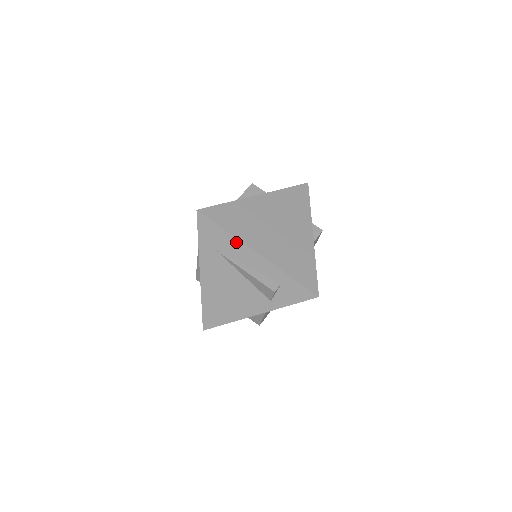
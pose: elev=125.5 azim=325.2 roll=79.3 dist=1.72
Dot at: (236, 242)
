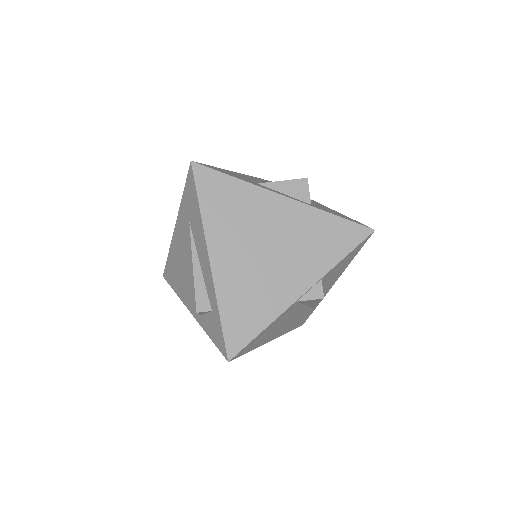
Dot at: (201, 229)
